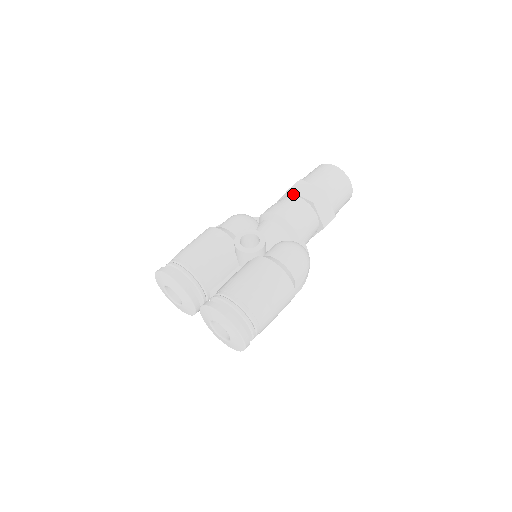
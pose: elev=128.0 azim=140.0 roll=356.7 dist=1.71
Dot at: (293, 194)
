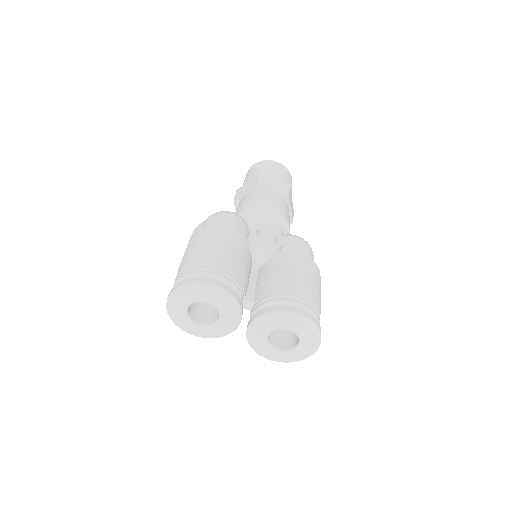
Dot at: (264, 188)
